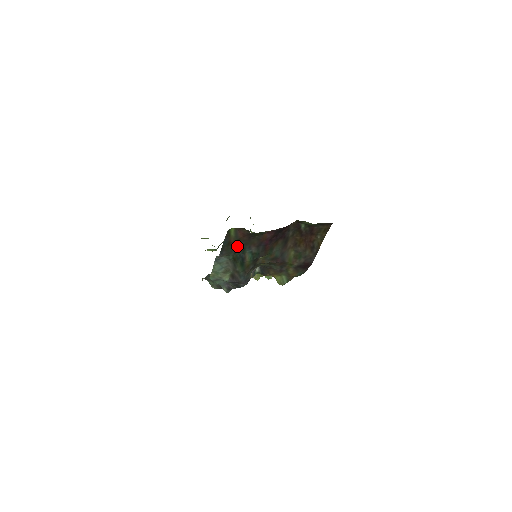
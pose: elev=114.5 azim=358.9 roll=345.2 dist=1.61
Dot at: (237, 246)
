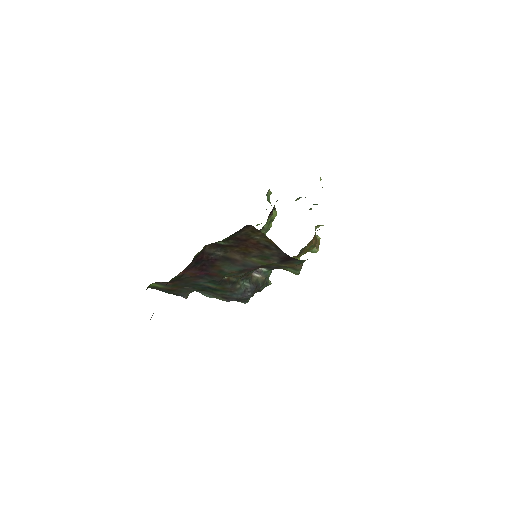
Dot at: (184, 286)
